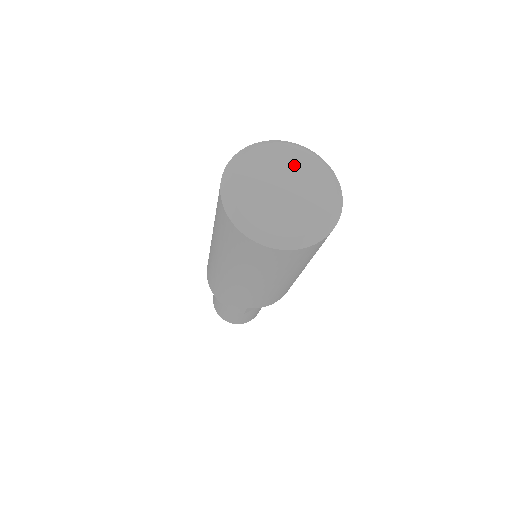
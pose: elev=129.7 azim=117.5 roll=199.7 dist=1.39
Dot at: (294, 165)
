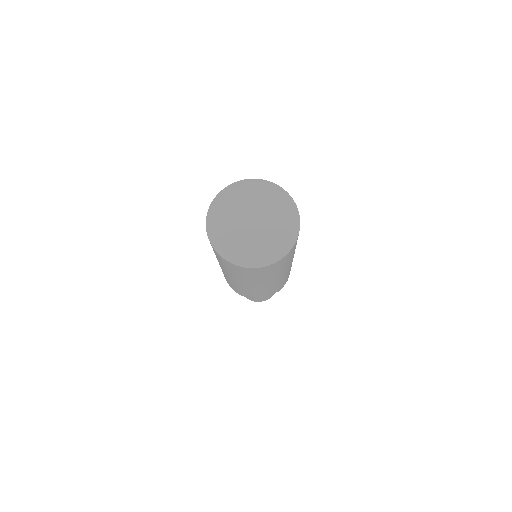
Dot at: (267, 204)
